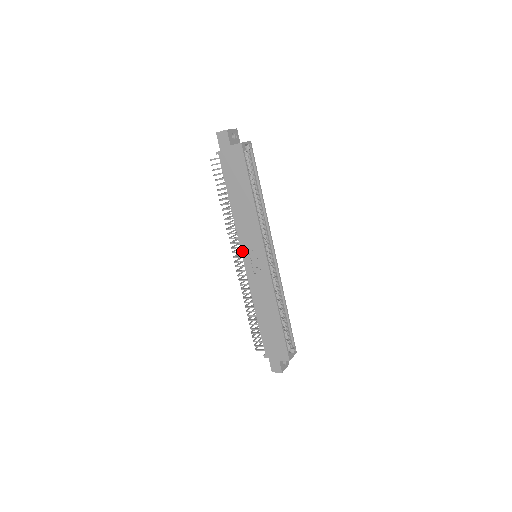
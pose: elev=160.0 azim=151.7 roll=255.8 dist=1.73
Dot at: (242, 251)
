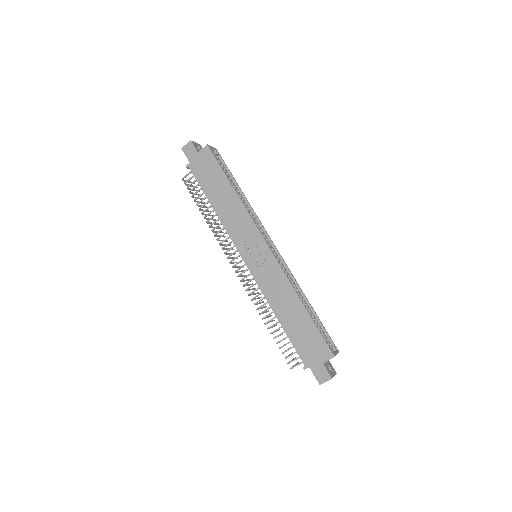
Dot at: (239, 252)
